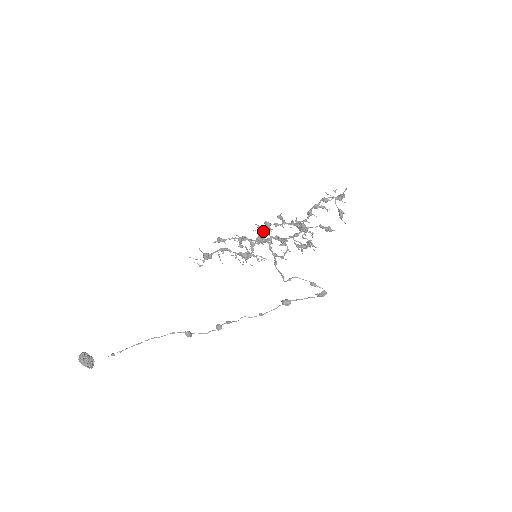
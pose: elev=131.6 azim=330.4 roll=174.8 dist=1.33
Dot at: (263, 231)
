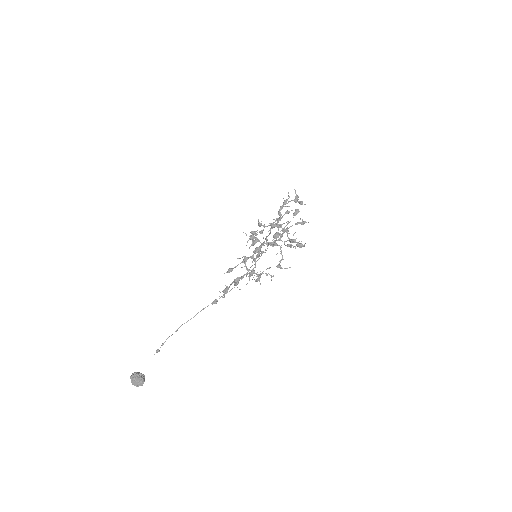
Dot at: (253, 240)
